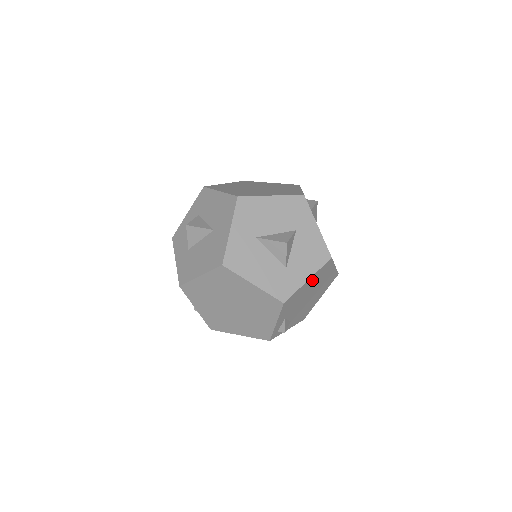
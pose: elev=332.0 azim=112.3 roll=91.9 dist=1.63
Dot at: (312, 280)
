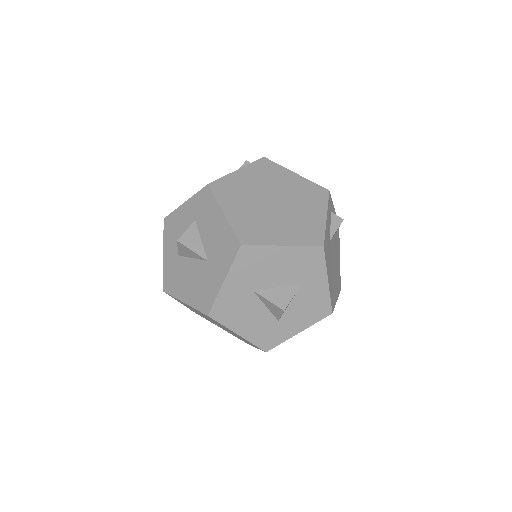
Dot at: occluded
